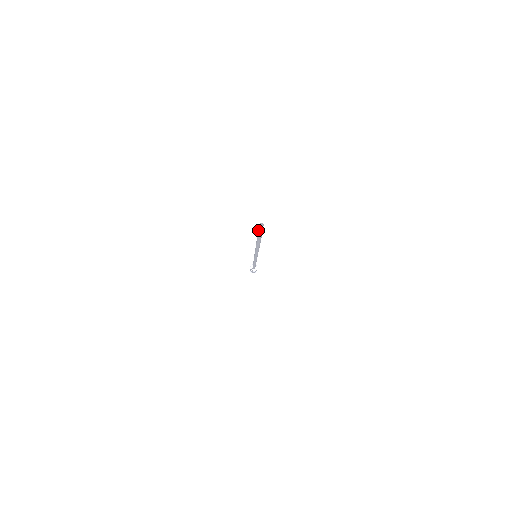
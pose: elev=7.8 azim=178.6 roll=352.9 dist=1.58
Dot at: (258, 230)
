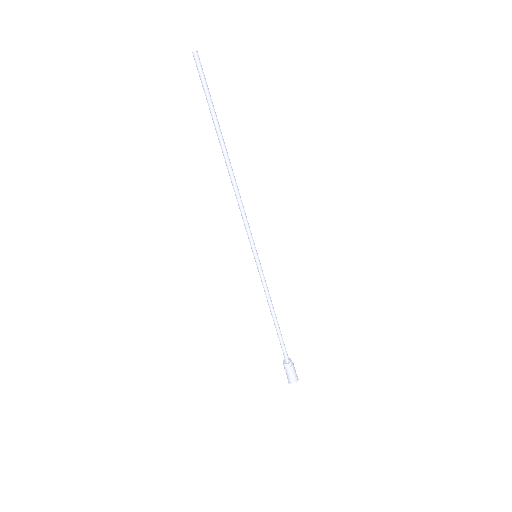
Dot at: (200, 75)
